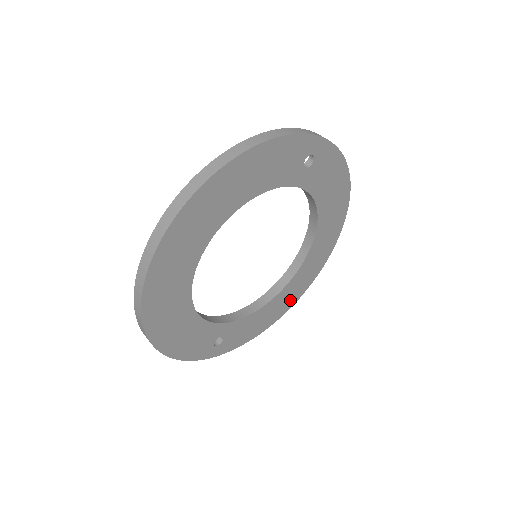
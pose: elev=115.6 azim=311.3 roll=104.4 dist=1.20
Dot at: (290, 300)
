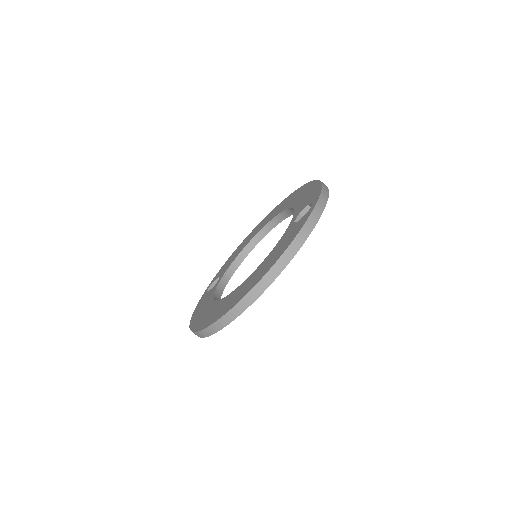
Dot at: occluded
